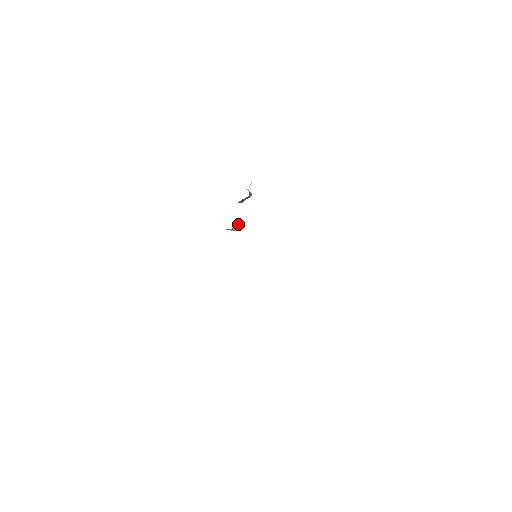
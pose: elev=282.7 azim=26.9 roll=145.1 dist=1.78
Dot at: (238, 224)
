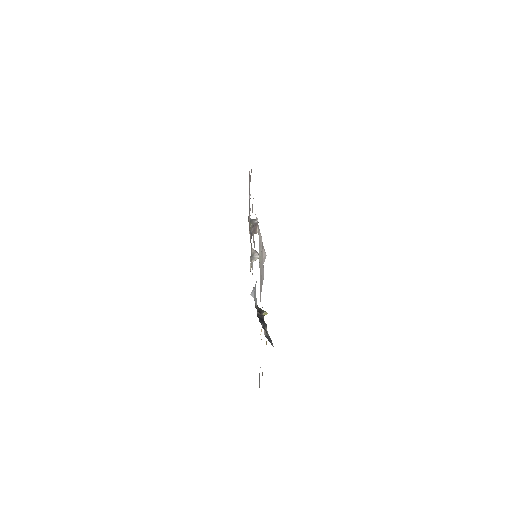
Dot at: (252, 249)
